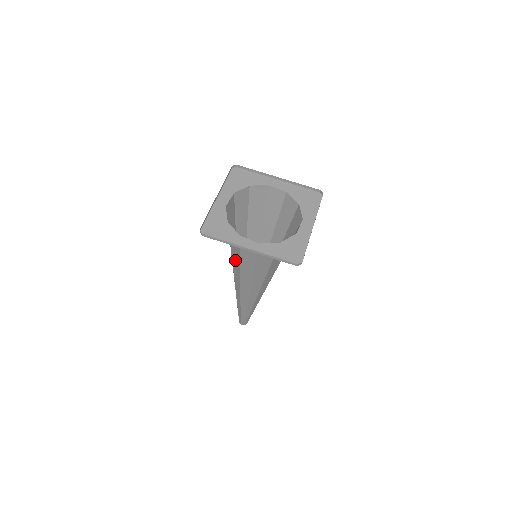
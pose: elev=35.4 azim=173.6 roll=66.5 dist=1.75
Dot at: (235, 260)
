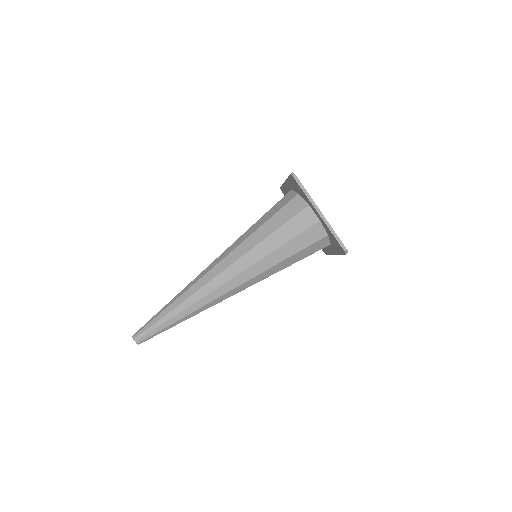
Dot at: (258, 235)
